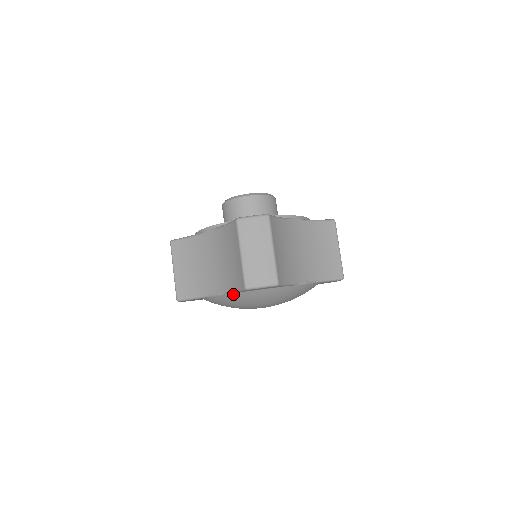
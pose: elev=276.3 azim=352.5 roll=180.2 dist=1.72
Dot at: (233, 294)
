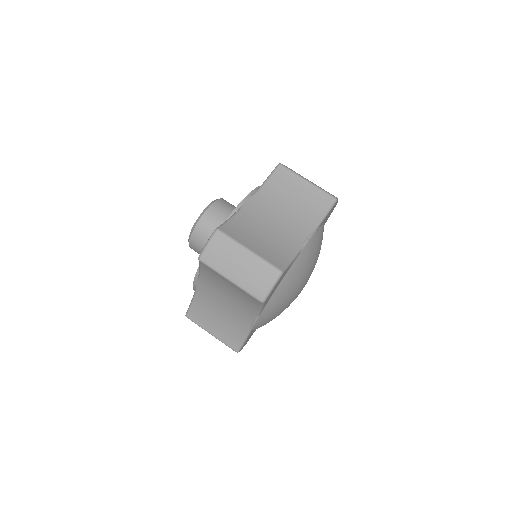
Dot at: (264, 310)
